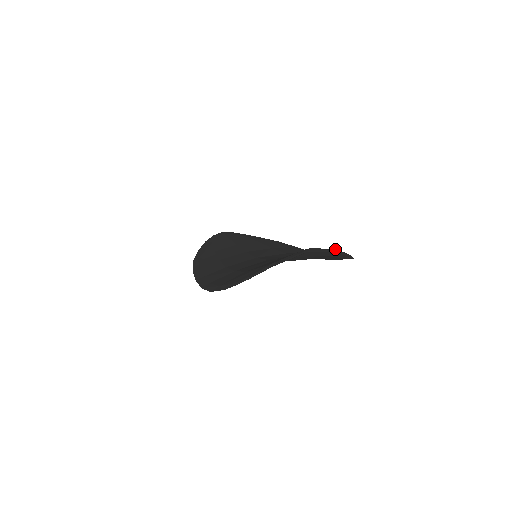
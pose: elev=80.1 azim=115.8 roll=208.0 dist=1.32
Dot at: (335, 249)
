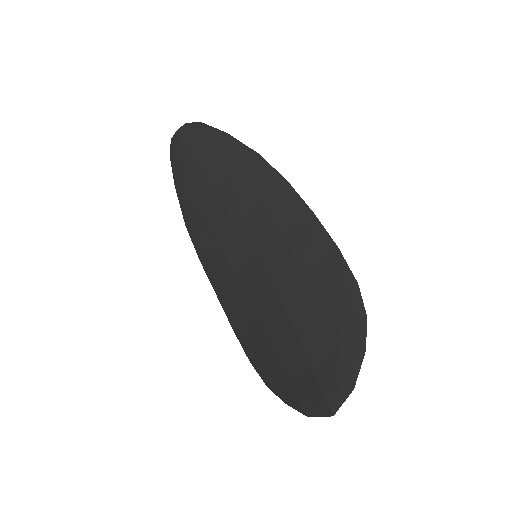
Dot at: (352, 388)
